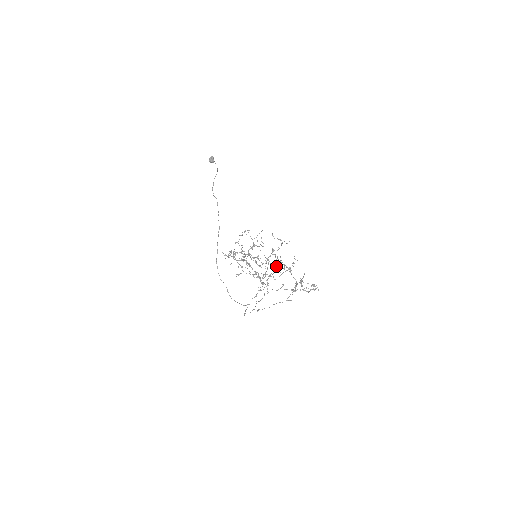
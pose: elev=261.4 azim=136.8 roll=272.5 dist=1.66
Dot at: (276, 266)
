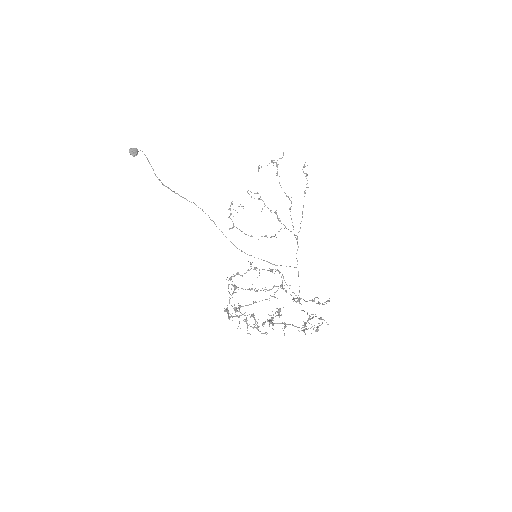
Dot at: occluded
